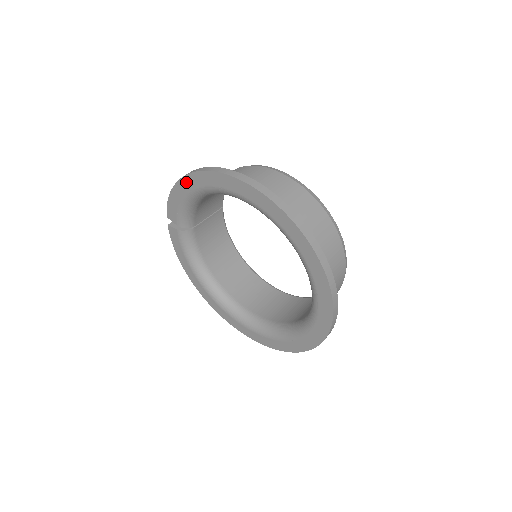
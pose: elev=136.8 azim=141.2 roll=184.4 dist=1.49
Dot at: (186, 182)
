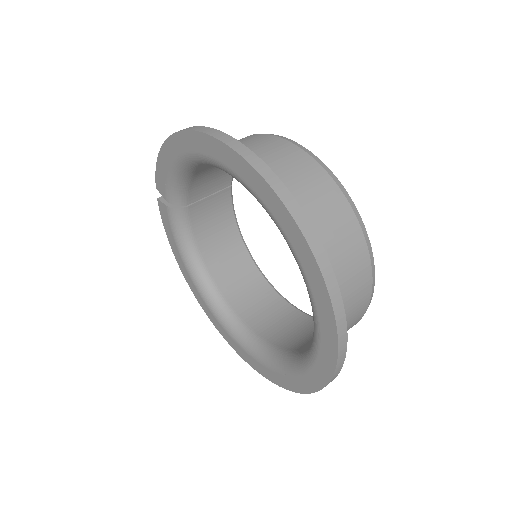
Dot at: (173, 144)
